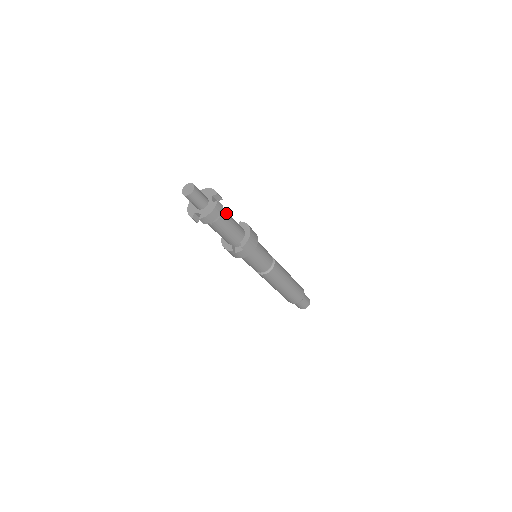
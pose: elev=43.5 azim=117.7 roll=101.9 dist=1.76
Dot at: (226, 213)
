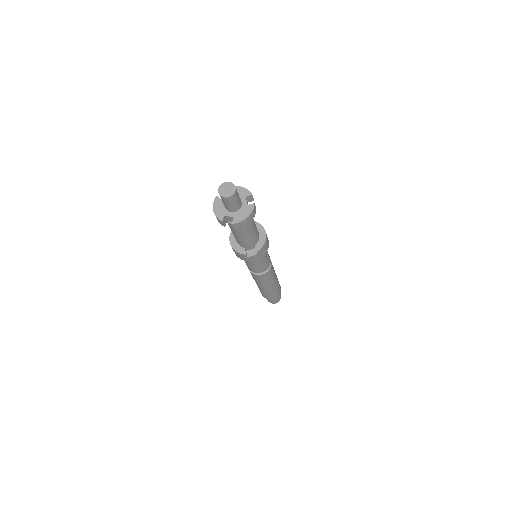
Dot at: occluded
